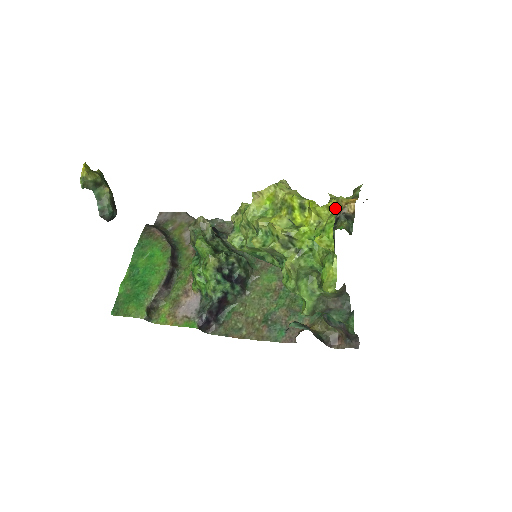
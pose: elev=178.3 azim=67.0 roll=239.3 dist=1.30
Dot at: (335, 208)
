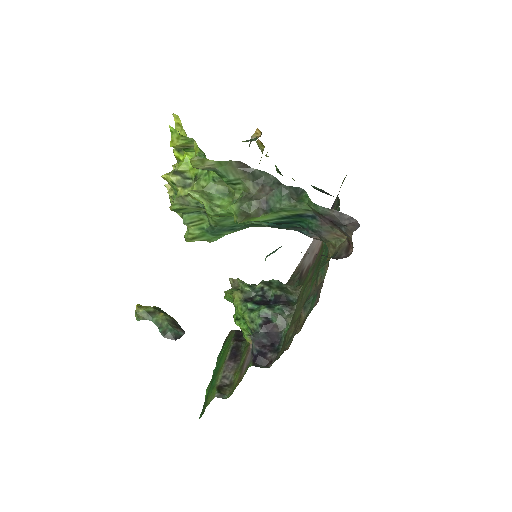
Dot at: (179, 118)
